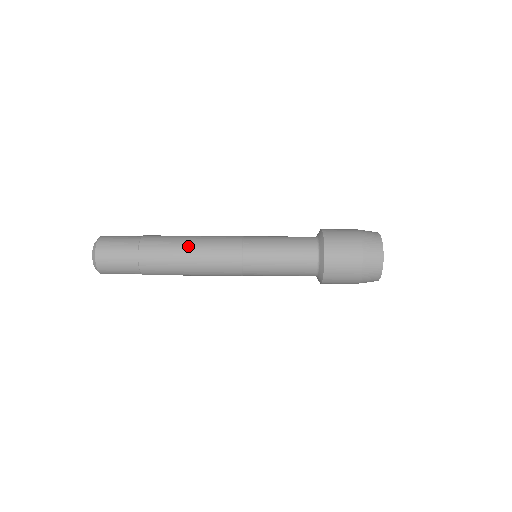
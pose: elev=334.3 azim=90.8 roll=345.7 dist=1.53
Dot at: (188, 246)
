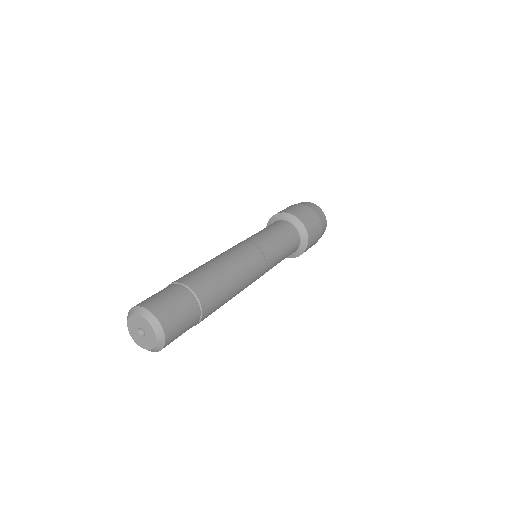
Dot at: (233, 277)
